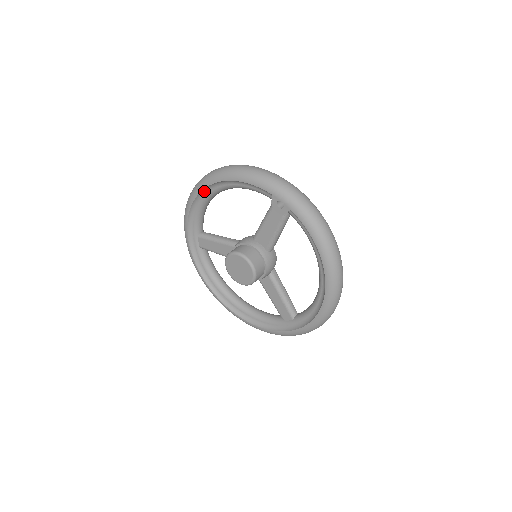
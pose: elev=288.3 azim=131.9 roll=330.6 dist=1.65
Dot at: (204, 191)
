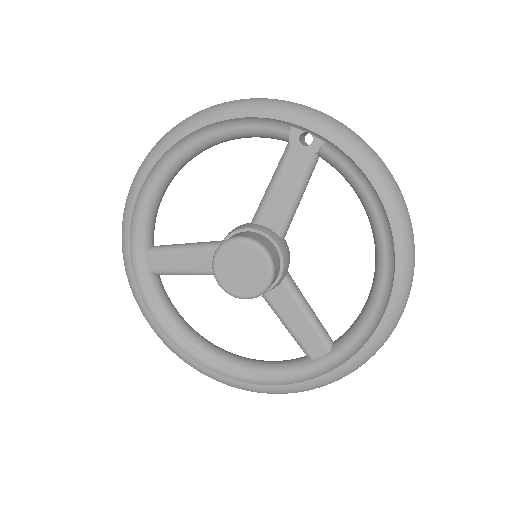
Dot at: (162, 160)
